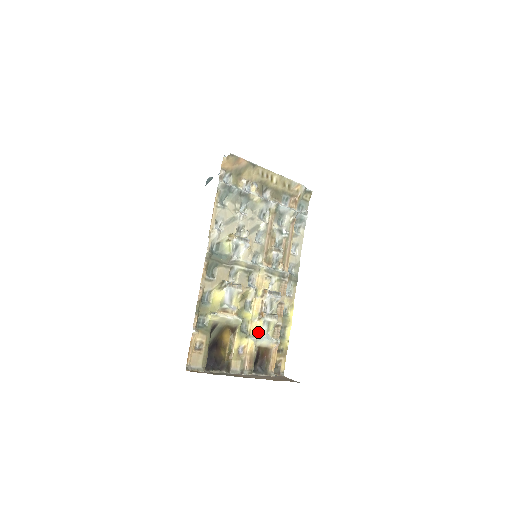
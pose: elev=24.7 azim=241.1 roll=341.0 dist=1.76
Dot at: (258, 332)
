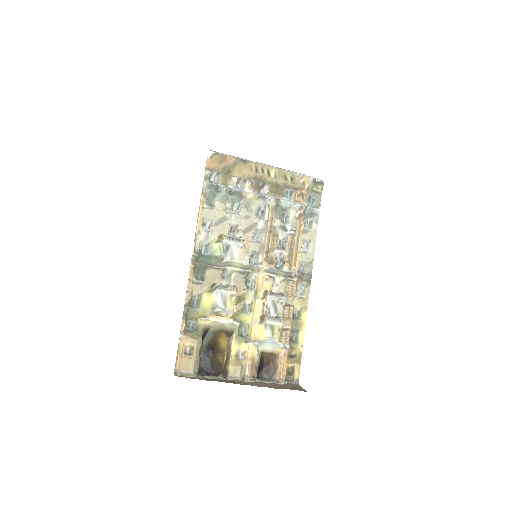
Dot at: (260, 336)
